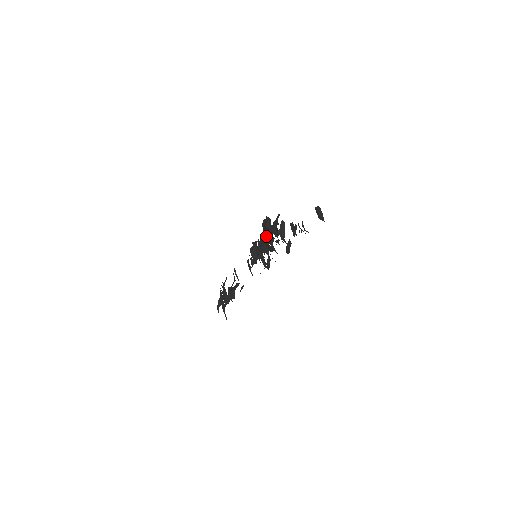
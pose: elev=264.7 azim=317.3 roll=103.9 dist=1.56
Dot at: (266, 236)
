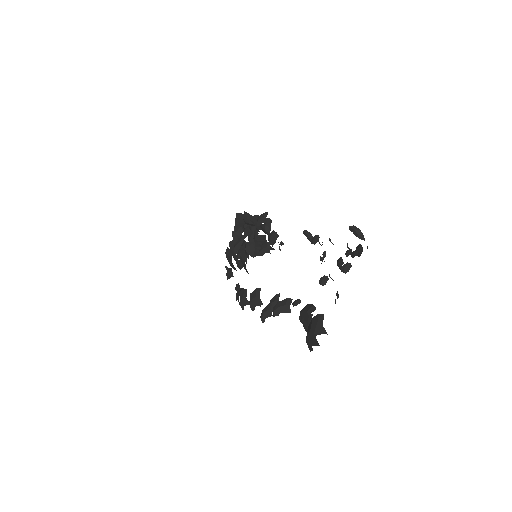
Dot at: (250, 232)
